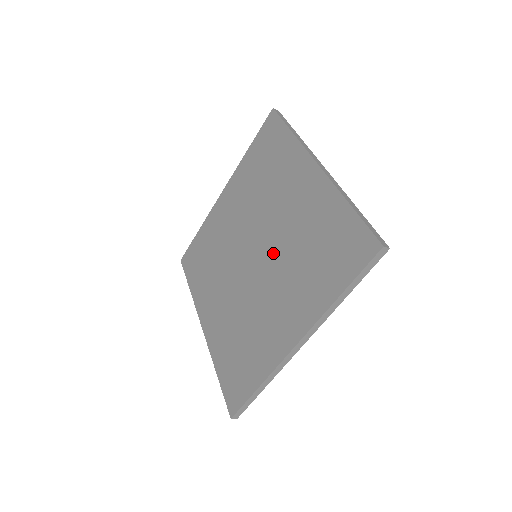
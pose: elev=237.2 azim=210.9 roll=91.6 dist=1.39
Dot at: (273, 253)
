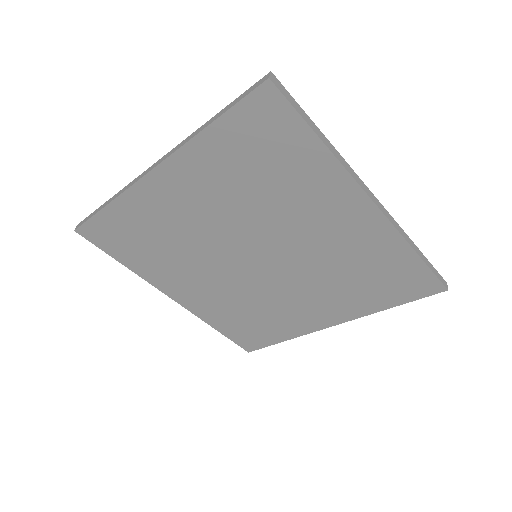
Dot at: (294, 266)
